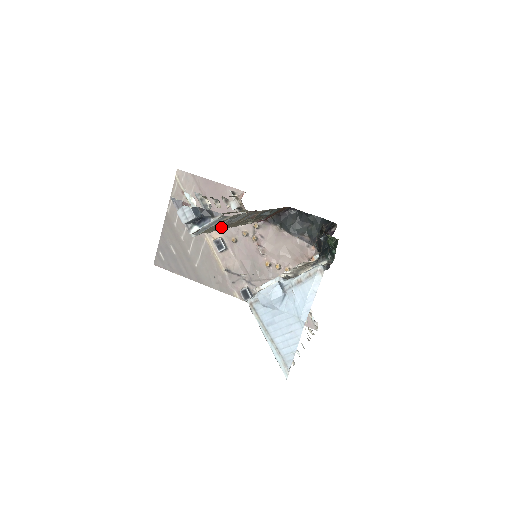
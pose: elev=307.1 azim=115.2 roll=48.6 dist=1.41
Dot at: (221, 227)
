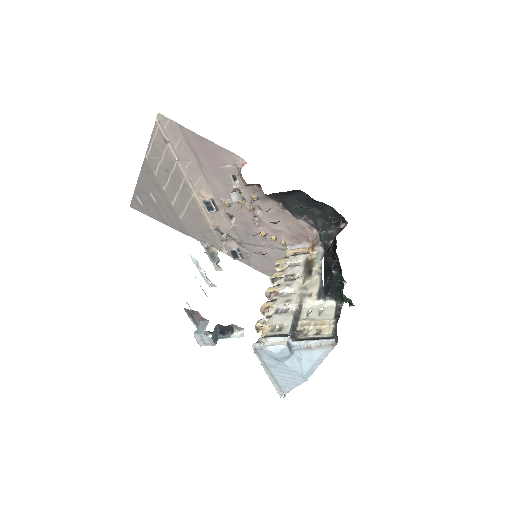
Dot at: occluded
